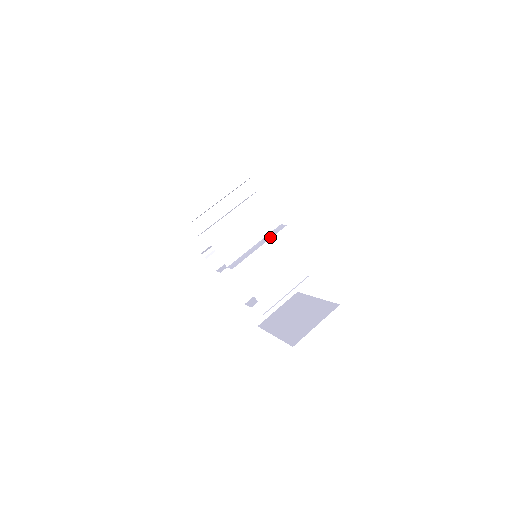
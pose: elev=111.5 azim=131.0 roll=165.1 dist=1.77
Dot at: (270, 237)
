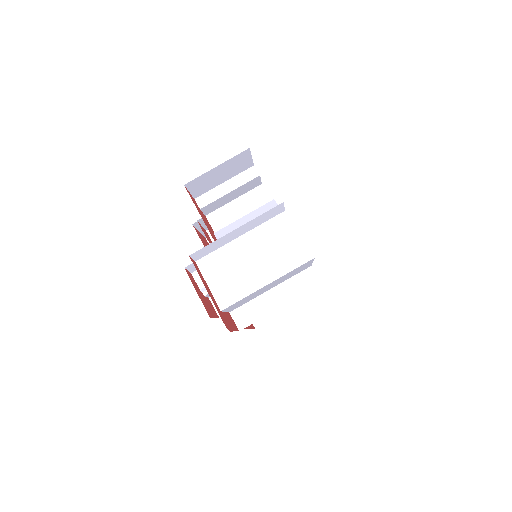
Dot at: (296, 295)
